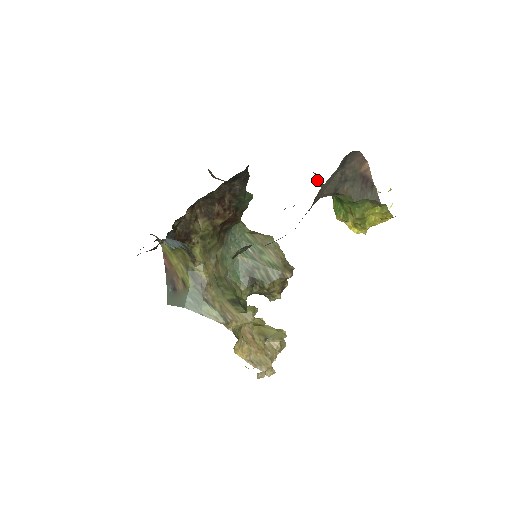
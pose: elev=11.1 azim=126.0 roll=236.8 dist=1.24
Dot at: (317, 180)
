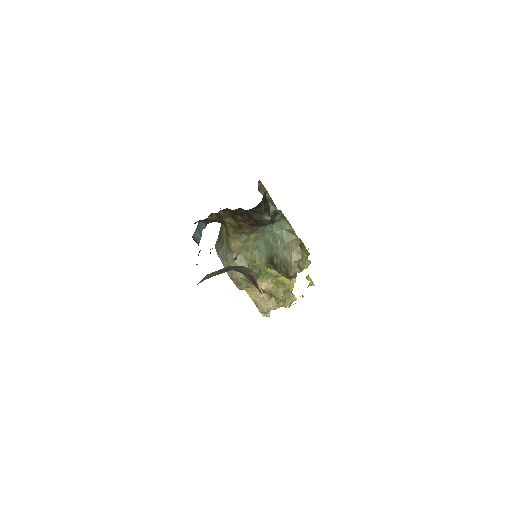
Dot at: occluded
